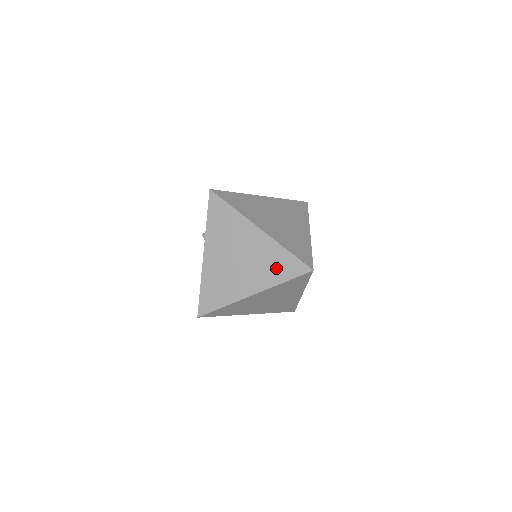
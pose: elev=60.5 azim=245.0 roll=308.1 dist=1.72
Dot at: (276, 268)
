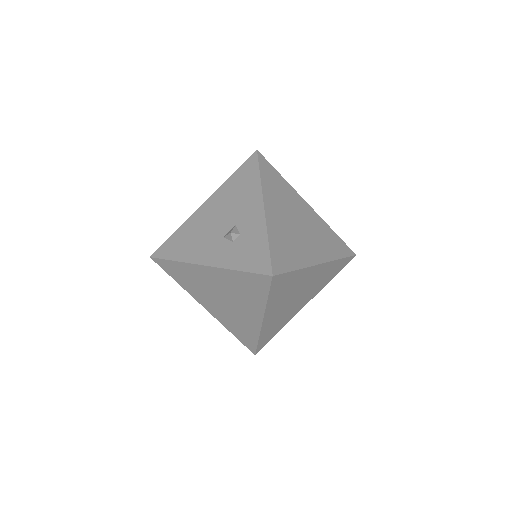
Dot at: (238, 329)
